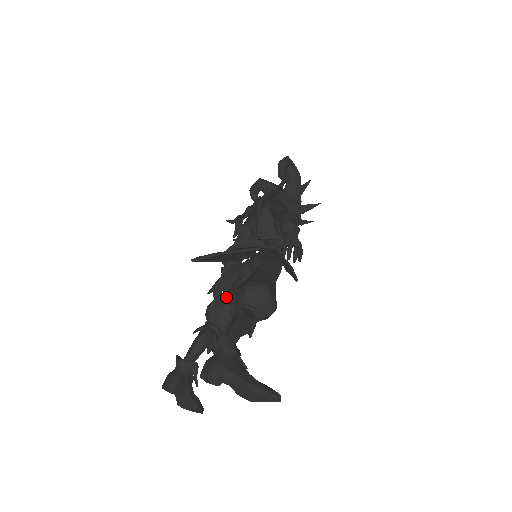
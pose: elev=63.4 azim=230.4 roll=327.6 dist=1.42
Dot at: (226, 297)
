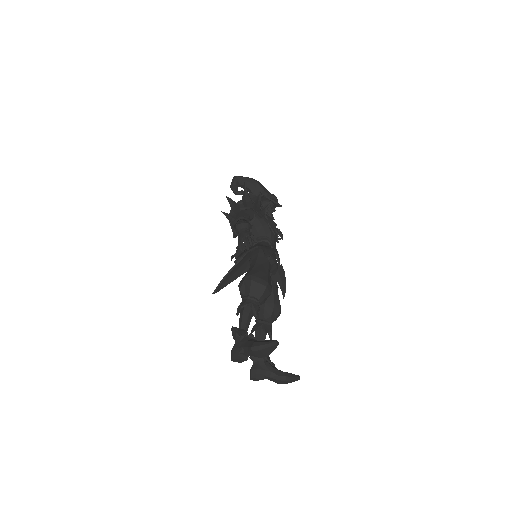
Dot at: occluded
